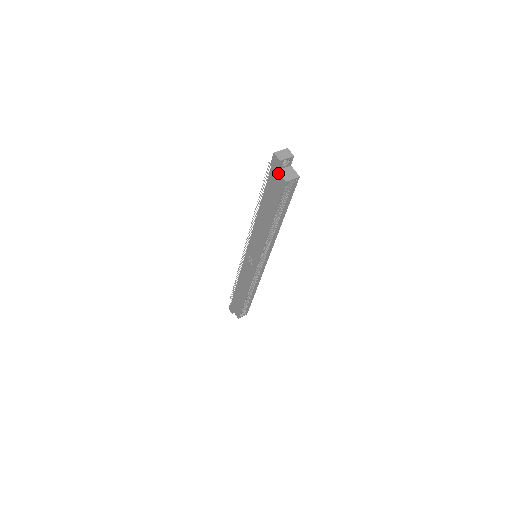
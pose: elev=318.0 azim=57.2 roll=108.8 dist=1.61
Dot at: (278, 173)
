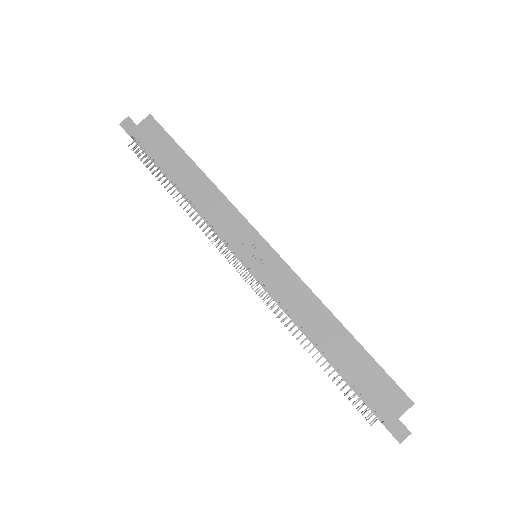
Dot at: (140, 124)
